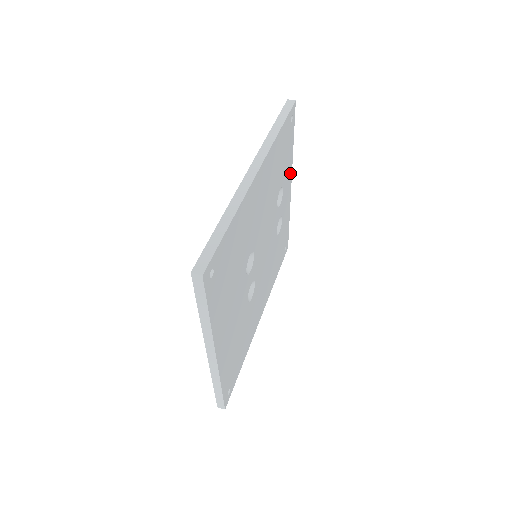
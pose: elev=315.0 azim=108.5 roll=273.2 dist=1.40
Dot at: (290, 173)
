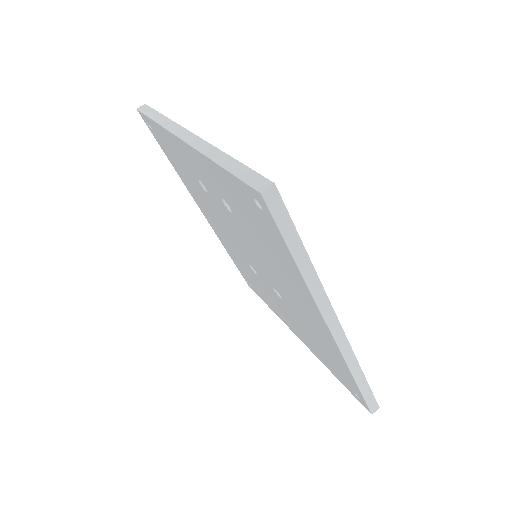
Dot at: occluded
